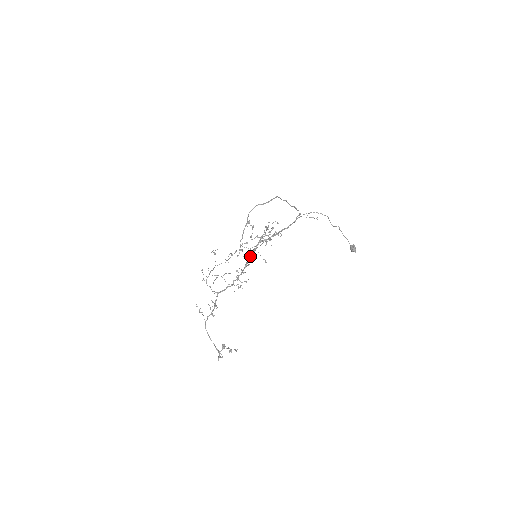
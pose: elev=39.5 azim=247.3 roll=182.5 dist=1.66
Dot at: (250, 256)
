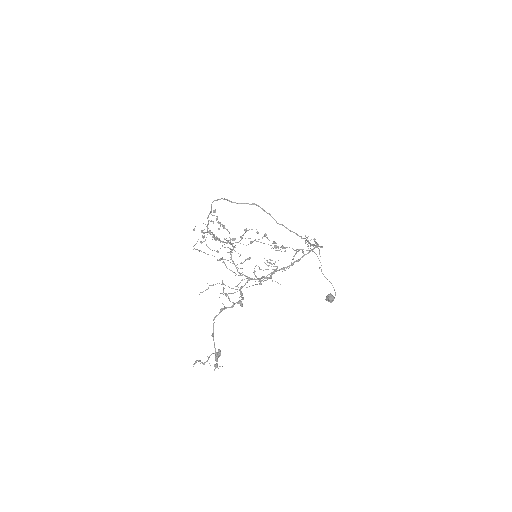
Dot at: (217, 251)
